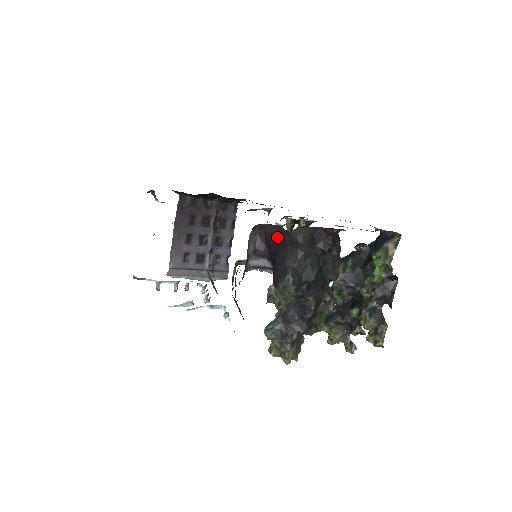
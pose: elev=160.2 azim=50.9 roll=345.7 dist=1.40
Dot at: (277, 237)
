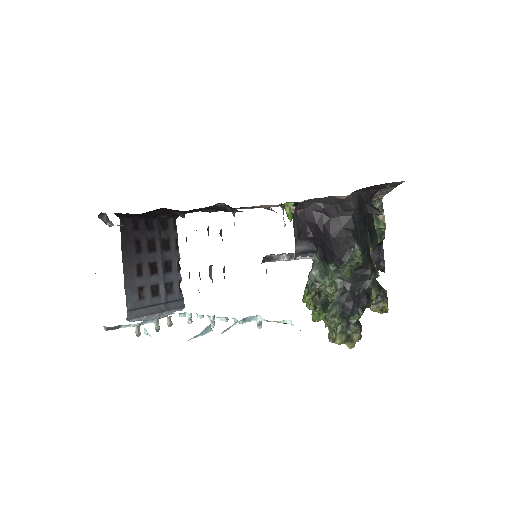
Dot at: (324, 211)
